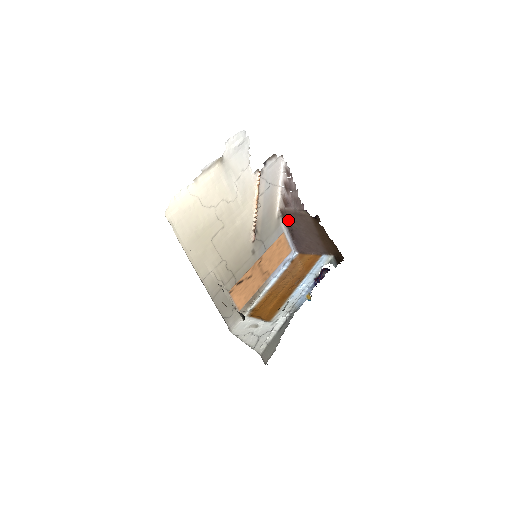
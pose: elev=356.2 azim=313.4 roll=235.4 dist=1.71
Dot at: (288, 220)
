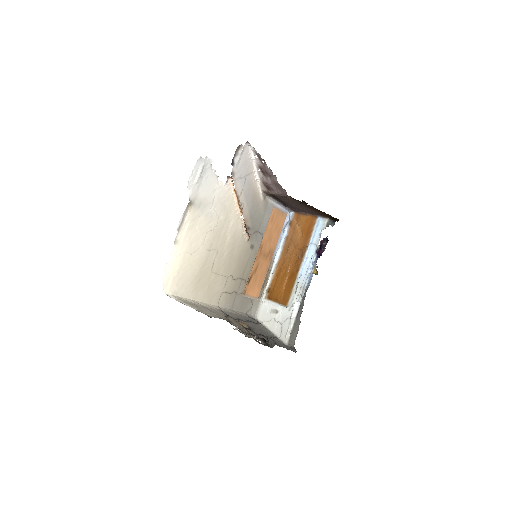
Dot at: (275, 197)
